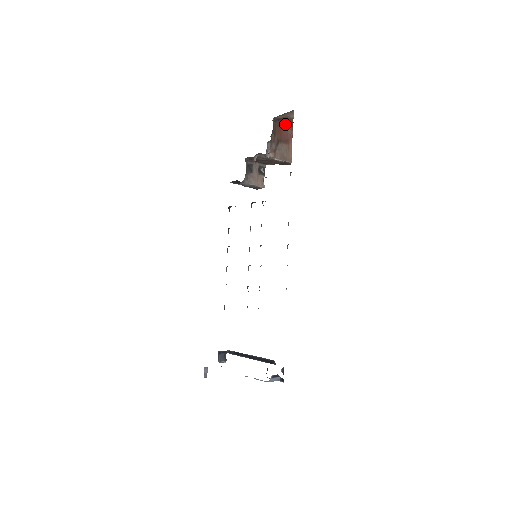
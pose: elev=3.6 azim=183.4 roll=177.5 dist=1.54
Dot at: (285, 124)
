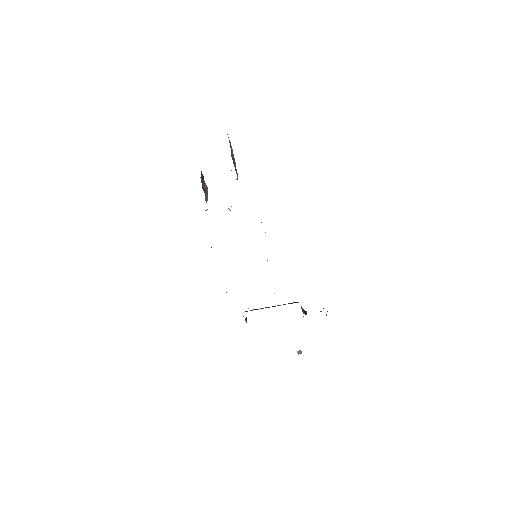
Dot at: occluded
